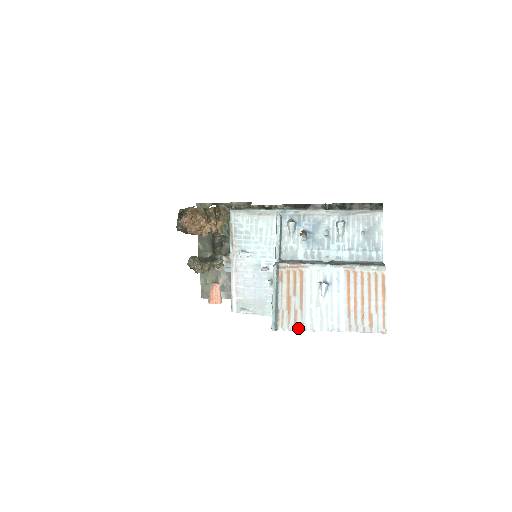
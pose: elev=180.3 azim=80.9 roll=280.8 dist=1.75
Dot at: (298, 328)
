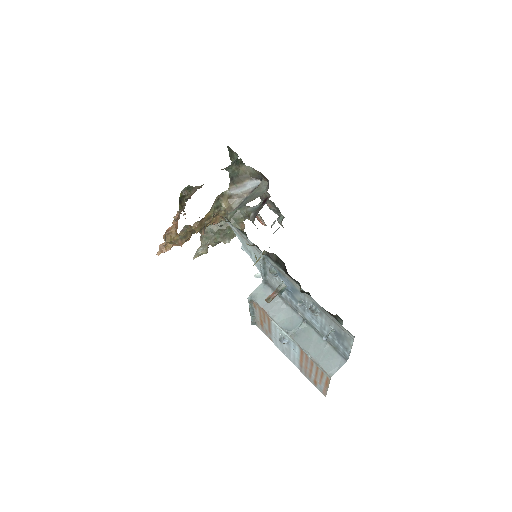
Dot at: occluded
